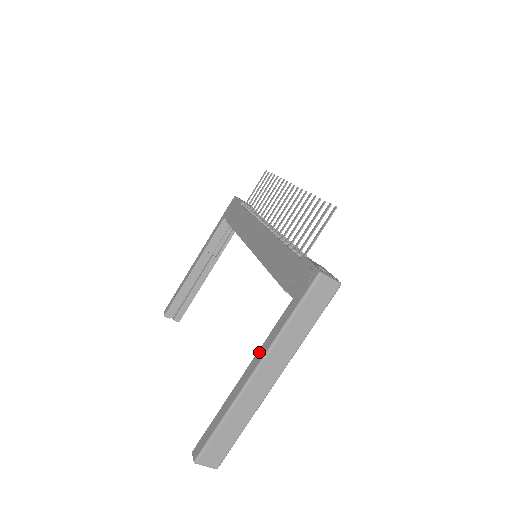
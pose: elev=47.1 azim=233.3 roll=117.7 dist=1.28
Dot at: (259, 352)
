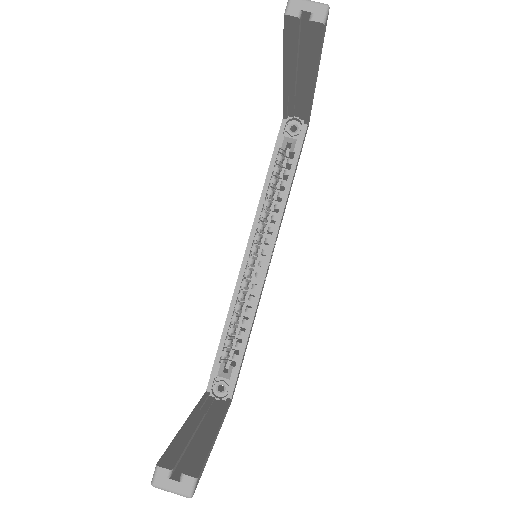
Dot at: (283, 92)
